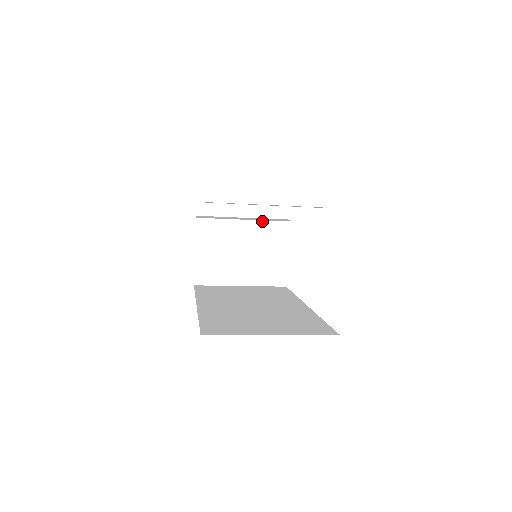
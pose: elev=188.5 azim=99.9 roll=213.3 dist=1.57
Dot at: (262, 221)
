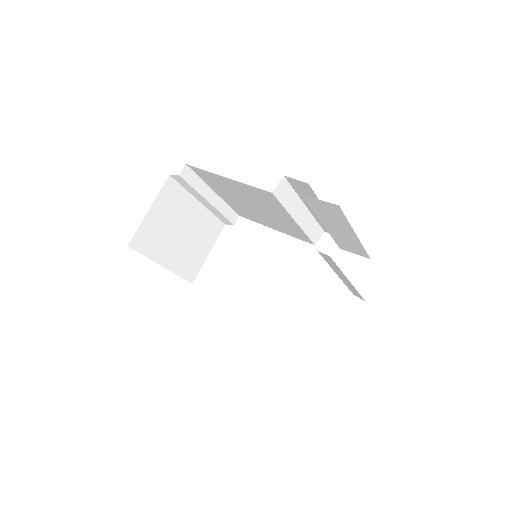
Dot at: (210, 212)
